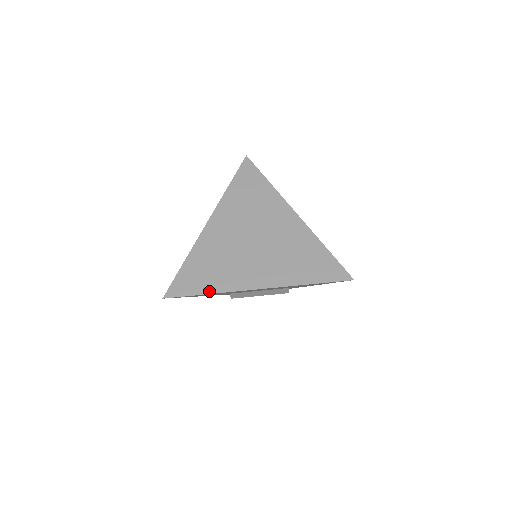
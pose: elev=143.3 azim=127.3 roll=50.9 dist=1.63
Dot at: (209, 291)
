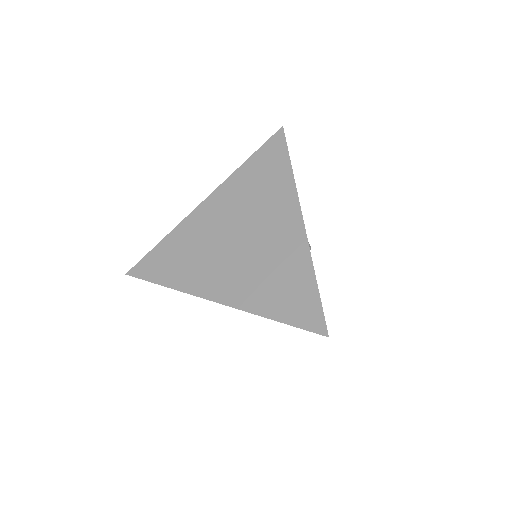
Dot at: (168, 284)
